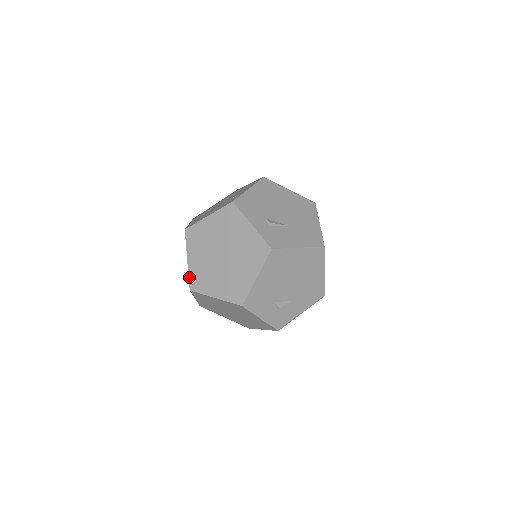
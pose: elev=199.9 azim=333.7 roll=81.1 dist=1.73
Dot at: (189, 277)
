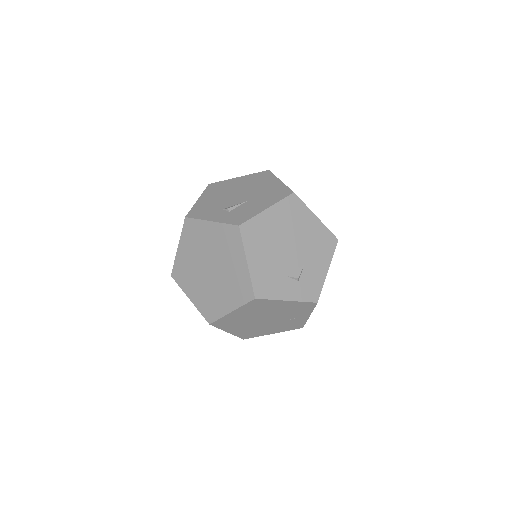
Dot at: (201, 313)
